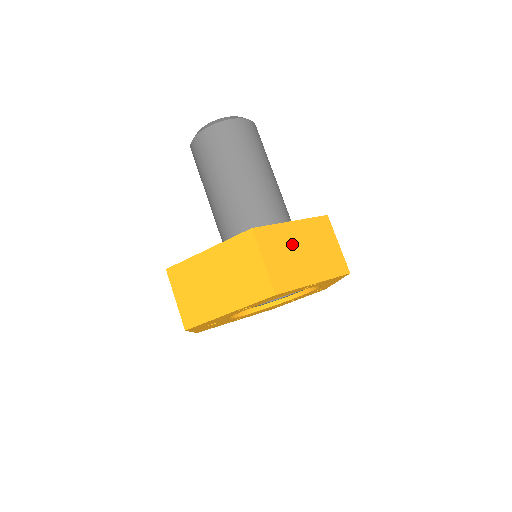
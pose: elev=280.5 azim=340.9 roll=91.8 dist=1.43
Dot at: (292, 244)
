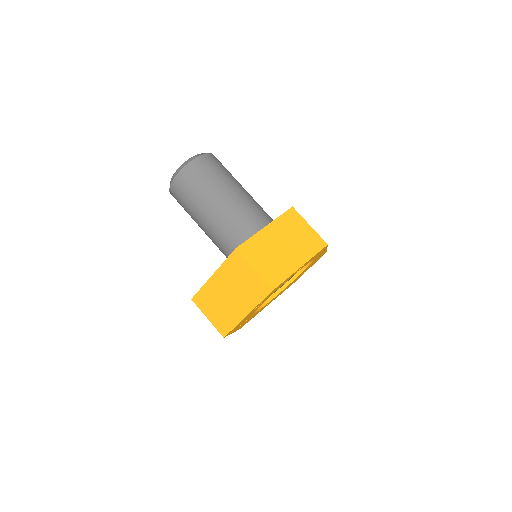
Dot at: (272, 245)
